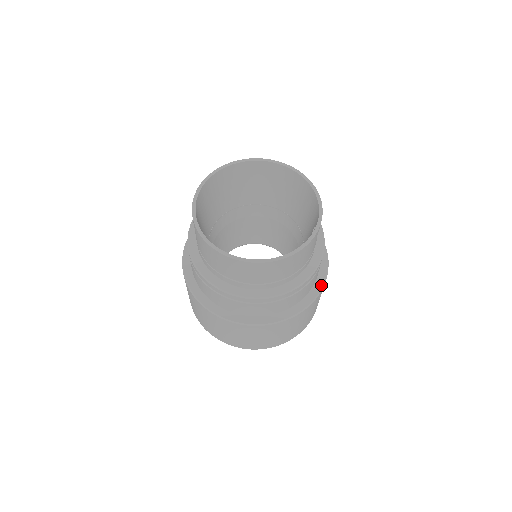
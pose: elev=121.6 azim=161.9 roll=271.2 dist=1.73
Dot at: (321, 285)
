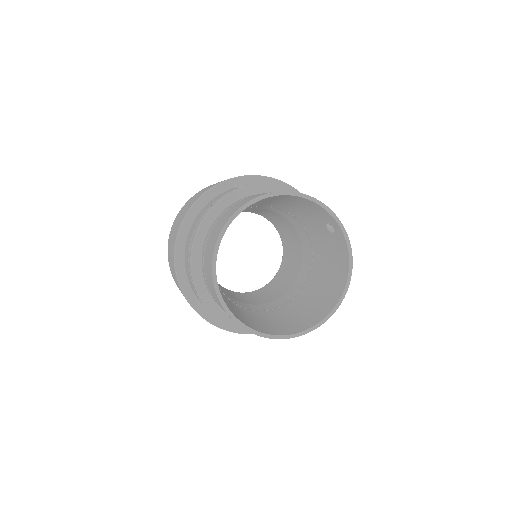
Dot at: occluded
